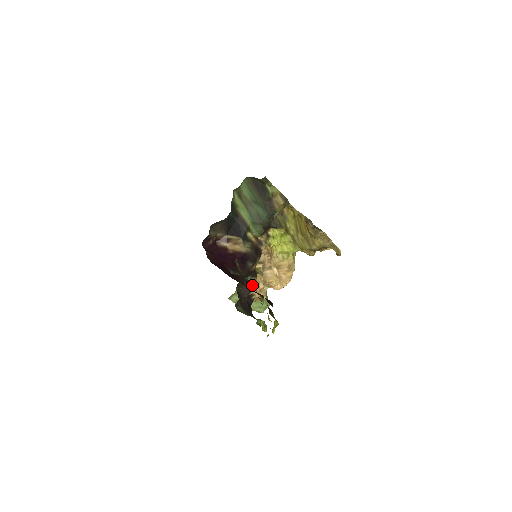
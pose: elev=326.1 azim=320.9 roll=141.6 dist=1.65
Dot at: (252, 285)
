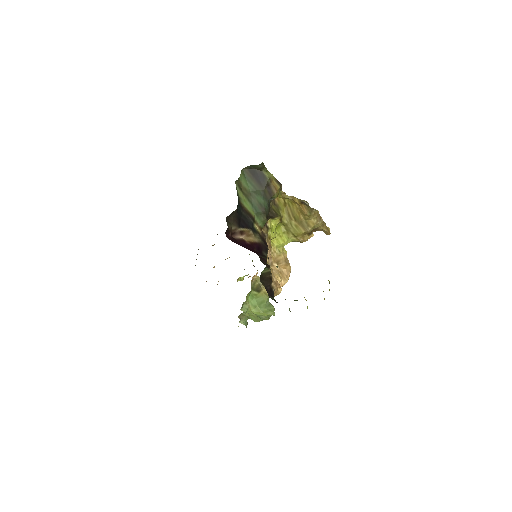
Dot at: (270, 277)
